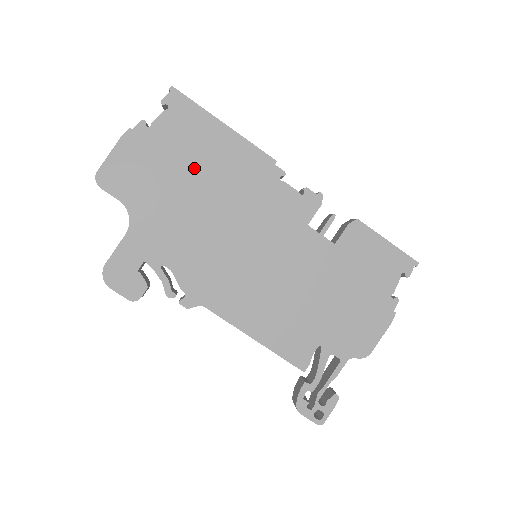
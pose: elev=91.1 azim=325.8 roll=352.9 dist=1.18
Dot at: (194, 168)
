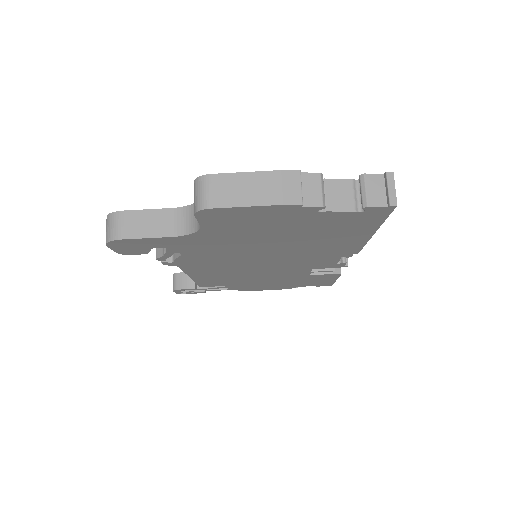
Dot at: (301, 237)
